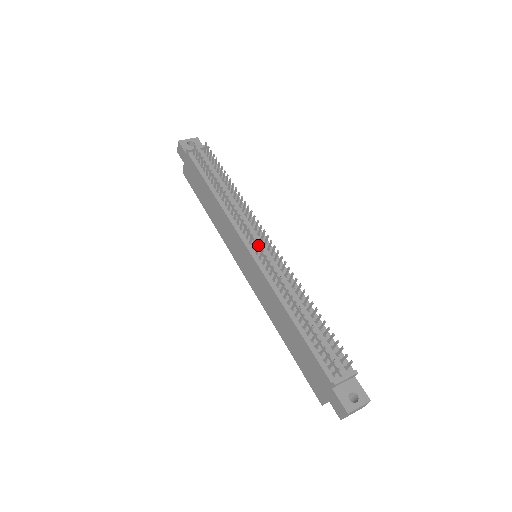
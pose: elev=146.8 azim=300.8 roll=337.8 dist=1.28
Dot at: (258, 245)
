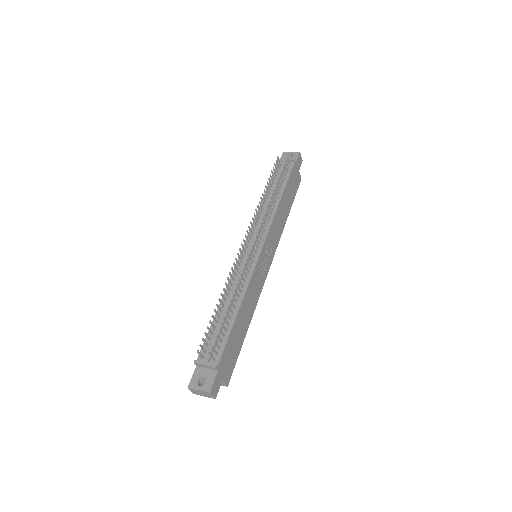
Dot at: (241, 245)
